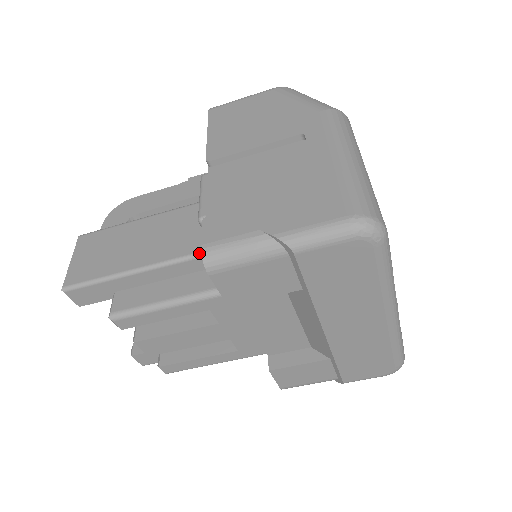
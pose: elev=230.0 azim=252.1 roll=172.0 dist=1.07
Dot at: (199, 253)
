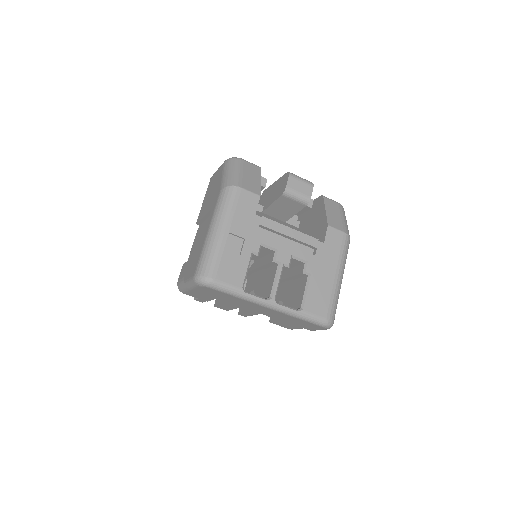
Dot at: occluded
